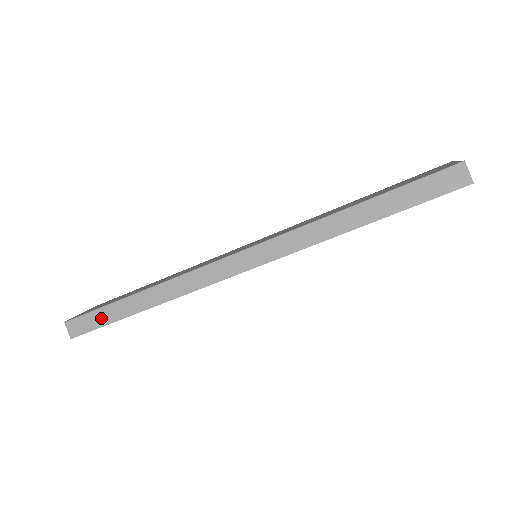
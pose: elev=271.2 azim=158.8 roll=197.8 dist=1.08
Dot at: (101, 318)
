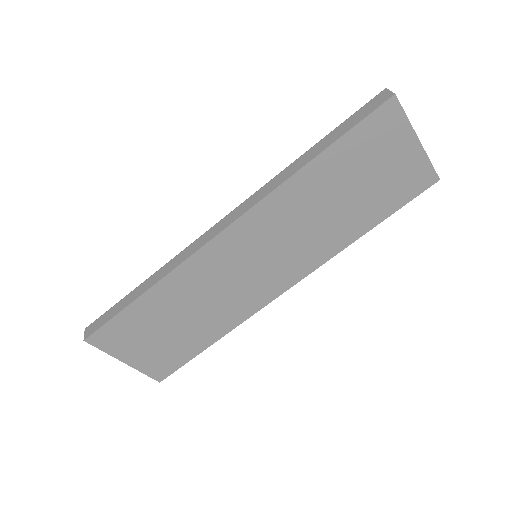
Dot at: (112, 312)
